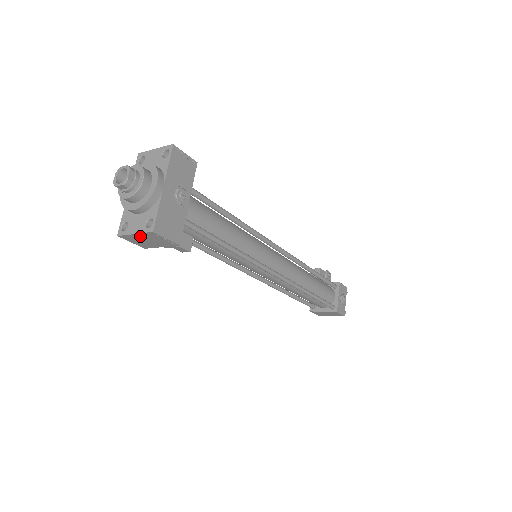
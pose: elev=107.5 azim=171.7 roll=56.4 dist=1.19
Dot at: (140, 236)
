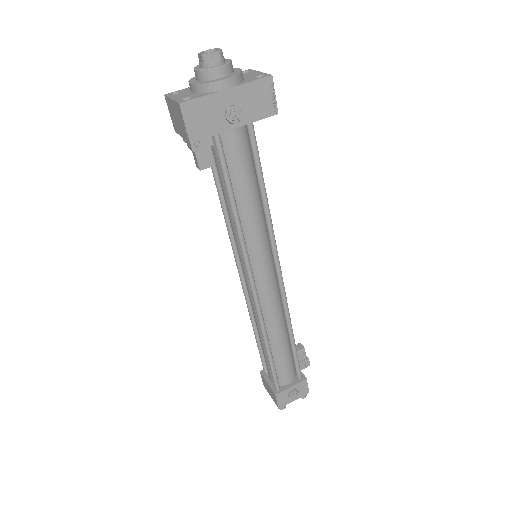
Dot at: (174, 106)
